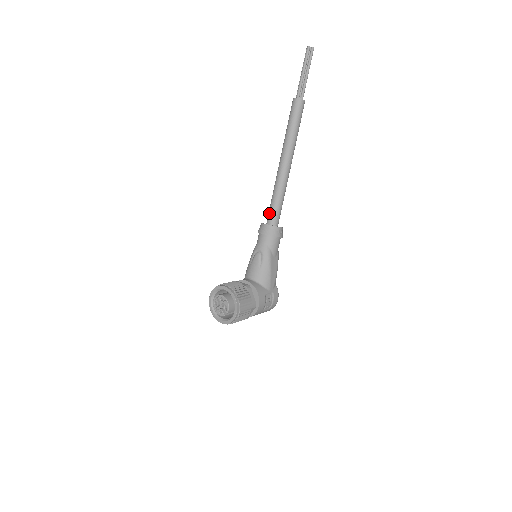
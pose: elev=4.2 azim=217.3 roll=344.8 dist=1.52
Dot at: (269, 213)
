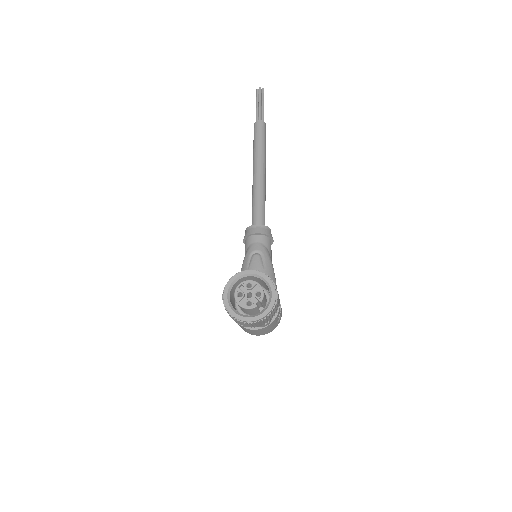
Dot at: (255, 217)
